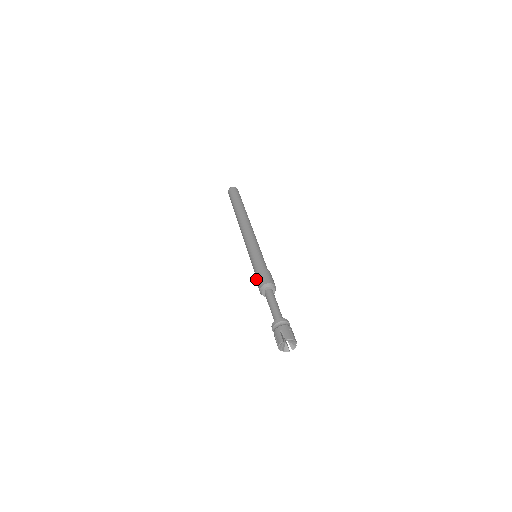
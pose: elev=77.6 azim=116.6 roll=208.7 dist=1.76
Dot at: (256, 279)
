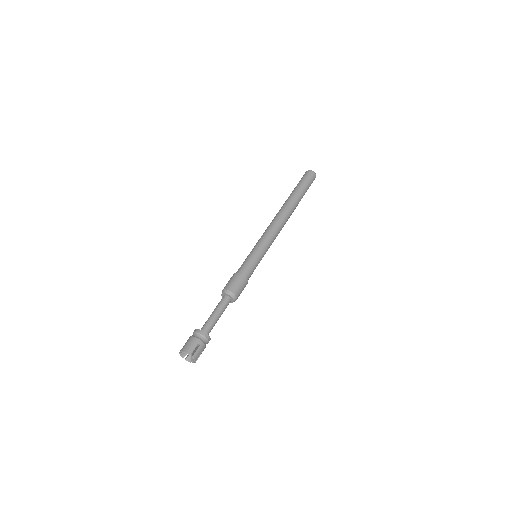
Dot at: occluded
